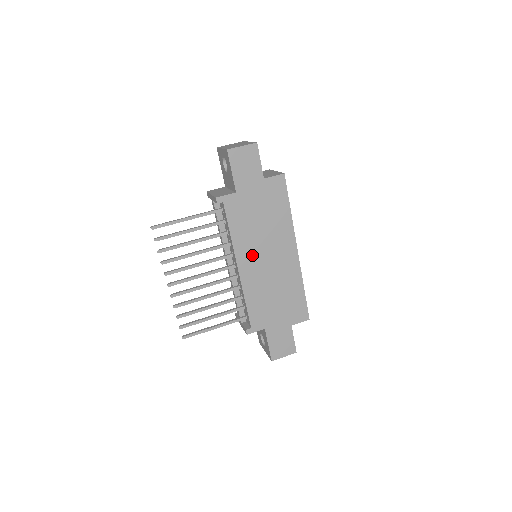
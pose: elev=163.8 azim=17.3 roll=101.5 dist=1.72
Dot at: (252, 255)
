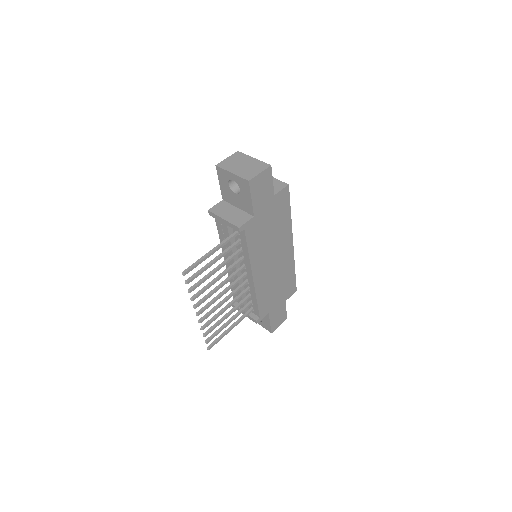
Dot at: (263, 262)
